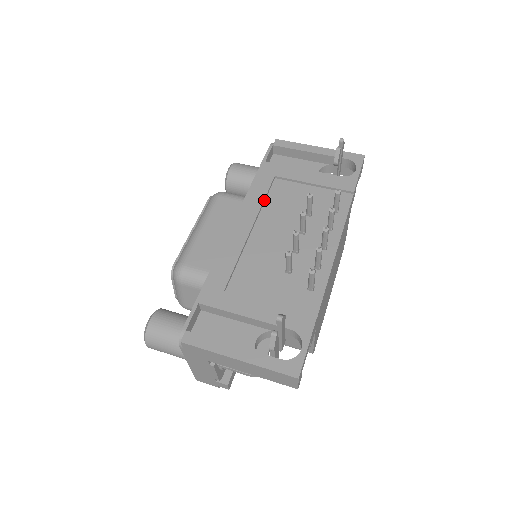
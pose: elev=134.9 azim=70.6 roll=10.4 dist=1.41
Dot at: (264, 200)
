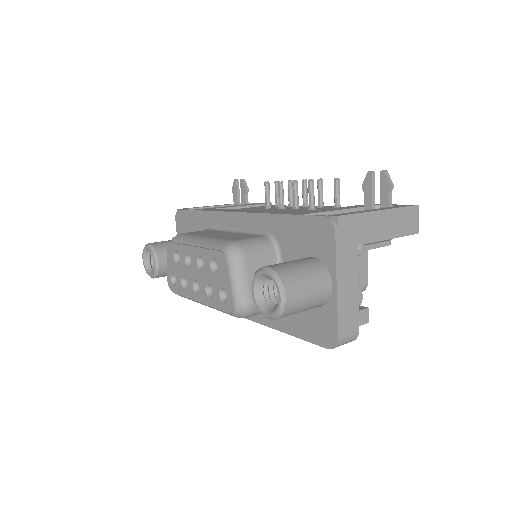
Dot at: occluded
